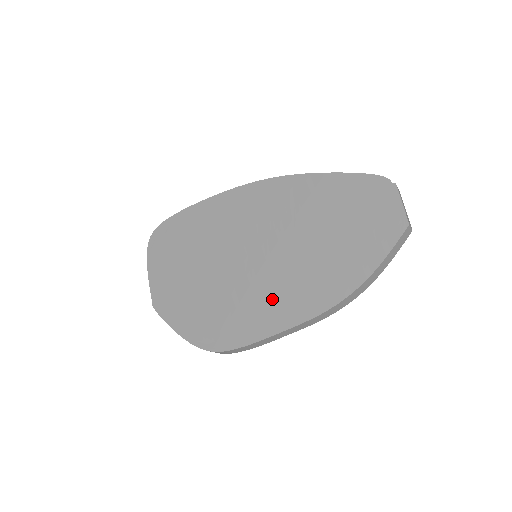
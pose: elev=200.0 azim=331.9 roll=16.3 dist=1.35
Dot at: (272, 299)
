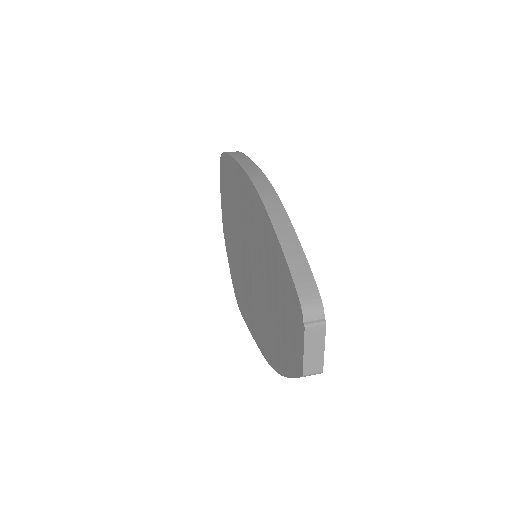
Dot at: (252, 310)
